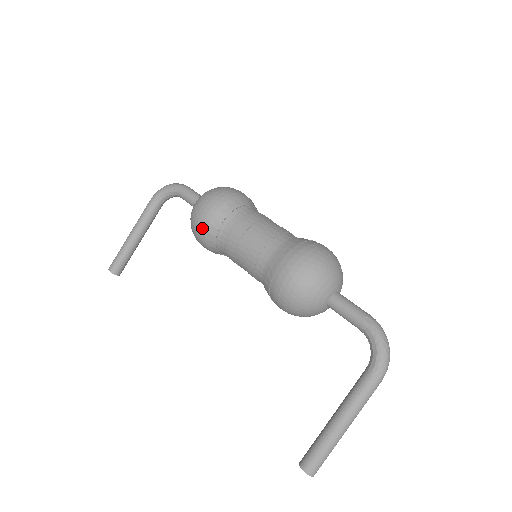
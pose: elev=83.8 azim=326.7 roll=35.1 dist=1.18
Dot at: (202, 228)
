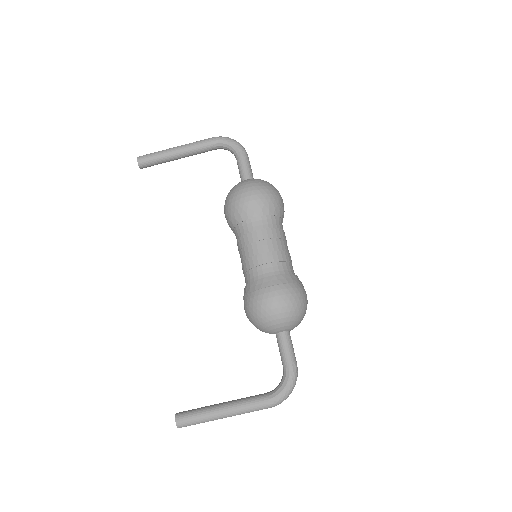
Dot at: (238, 206)
